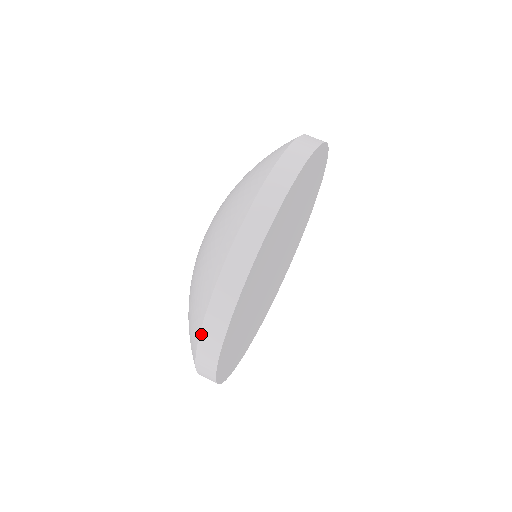
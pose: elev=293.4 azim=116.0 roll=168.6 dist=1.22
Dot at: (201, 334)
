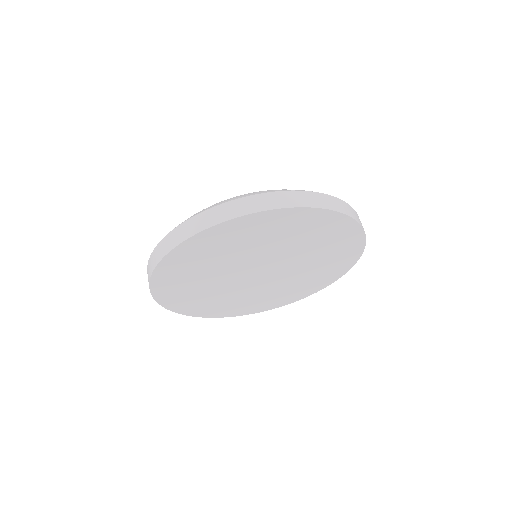
Dot at: occluded
